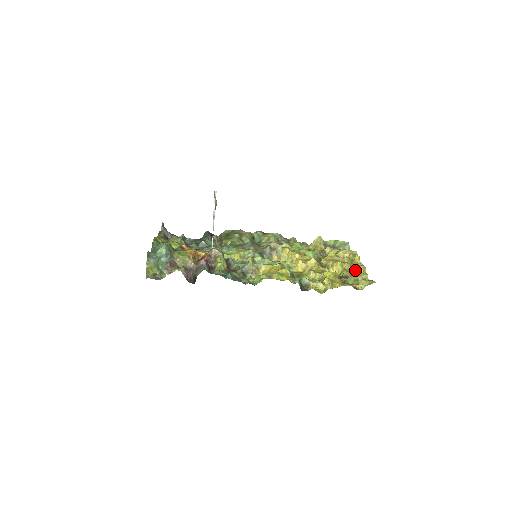
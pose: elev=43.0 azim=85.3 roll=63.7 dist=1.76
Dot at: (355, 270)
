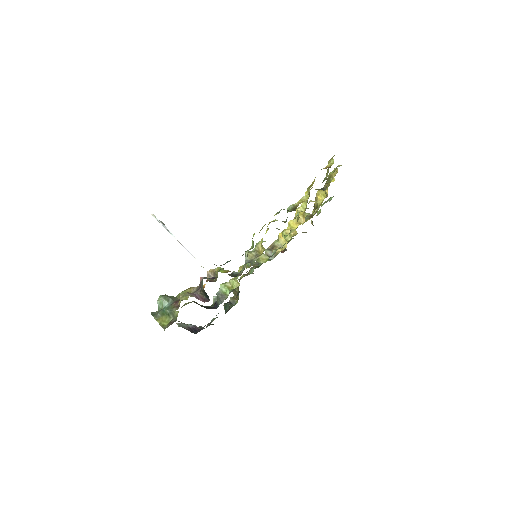
Dot at: (331, 178)
